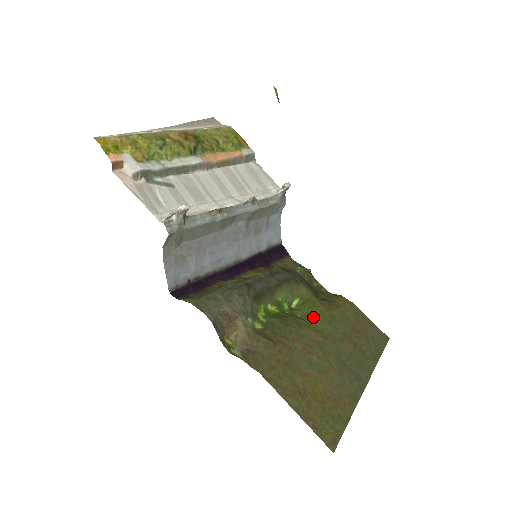
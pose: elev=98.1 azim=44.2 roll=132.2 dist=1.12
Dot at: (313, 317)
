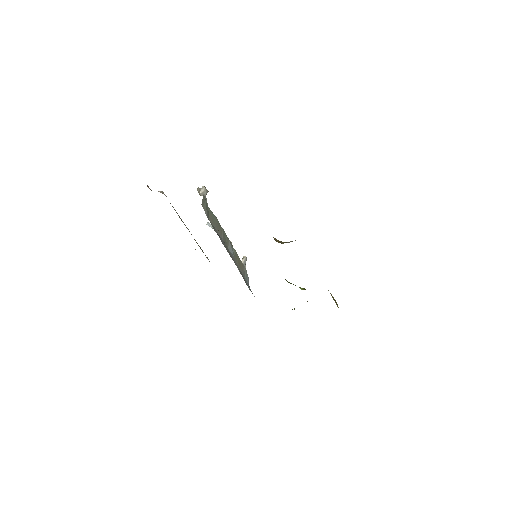
Dot at: occluded
